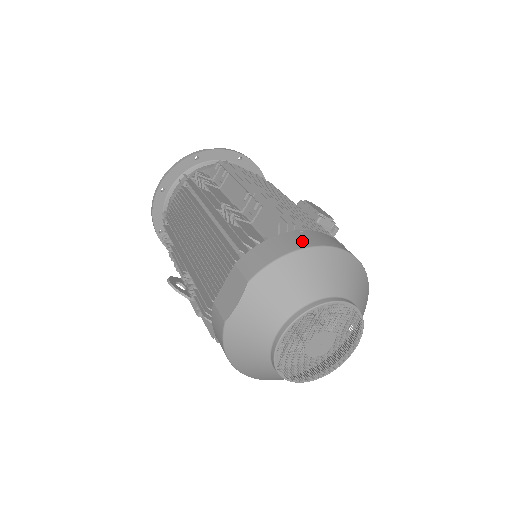
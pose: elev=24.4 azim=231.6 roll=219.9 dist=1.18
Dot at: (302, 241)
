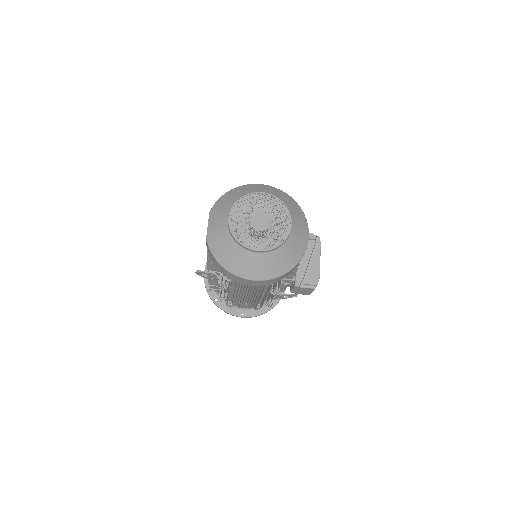
Dot at: occluded
